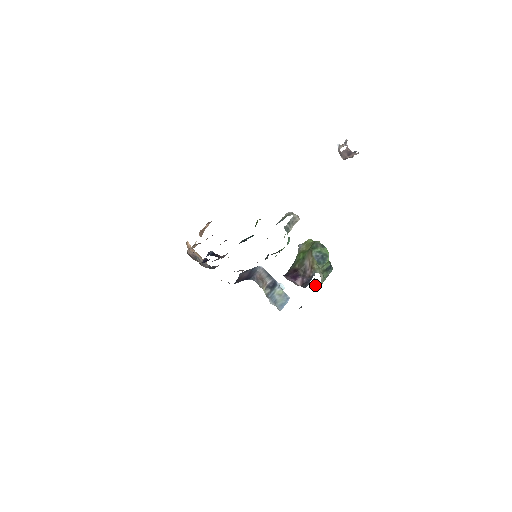
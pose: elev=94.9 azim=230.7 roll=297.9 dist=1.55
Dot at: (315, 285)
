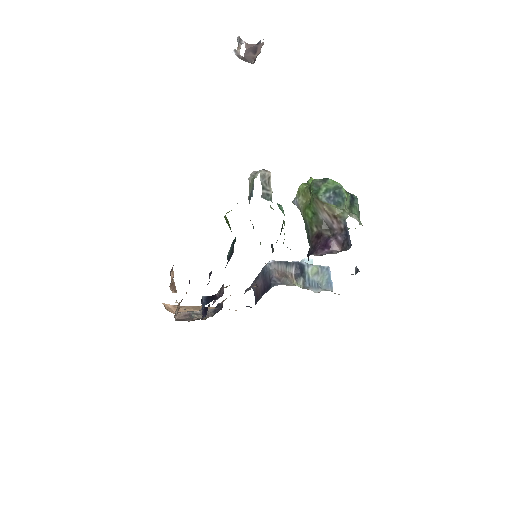
Dot at: occluded
